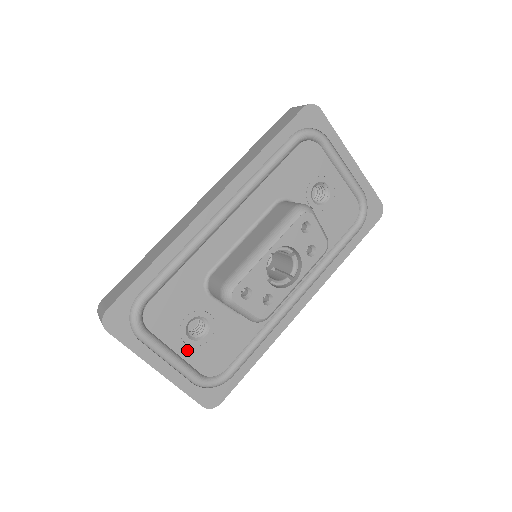
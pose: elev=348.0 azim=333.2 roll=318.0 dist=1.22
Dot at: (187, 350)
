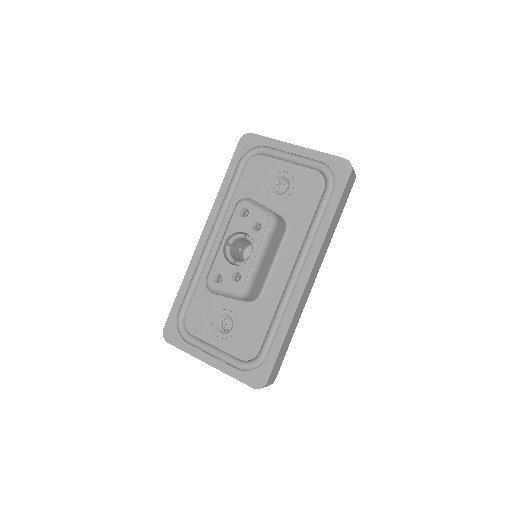
Dot at: (223, 343)
